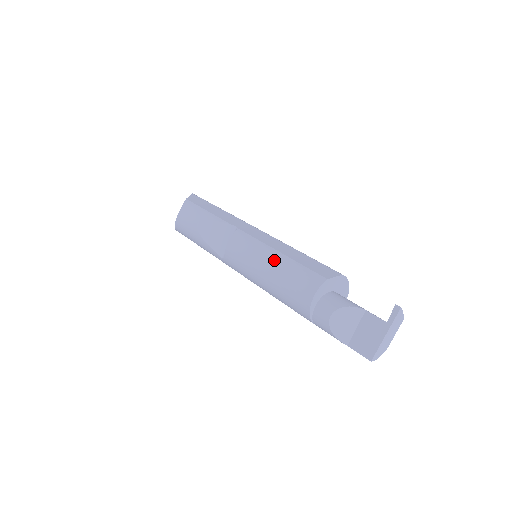
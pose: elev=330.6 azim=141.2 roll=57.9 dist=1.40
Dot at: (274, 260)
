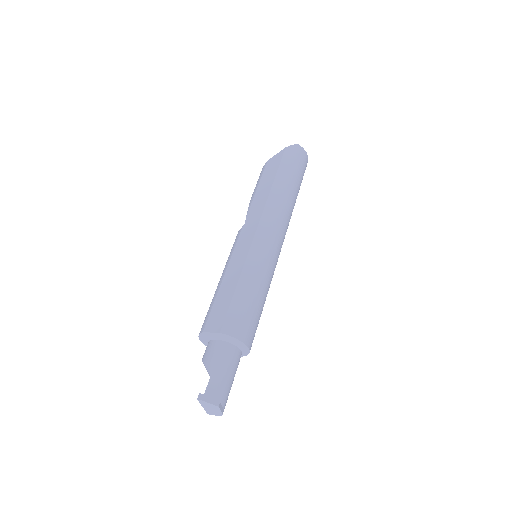
Dot at: (218, 283)
